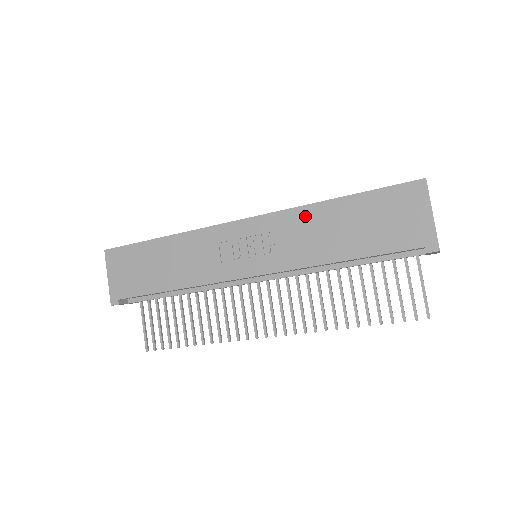
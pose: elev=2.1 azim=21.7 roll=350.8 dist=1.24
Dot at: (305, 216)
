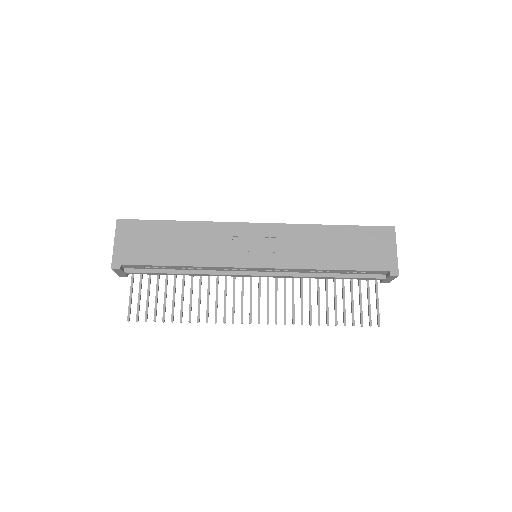
Dot at: (308, 232)
